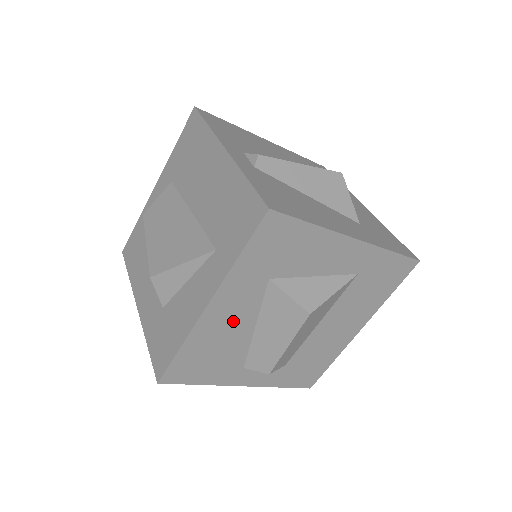
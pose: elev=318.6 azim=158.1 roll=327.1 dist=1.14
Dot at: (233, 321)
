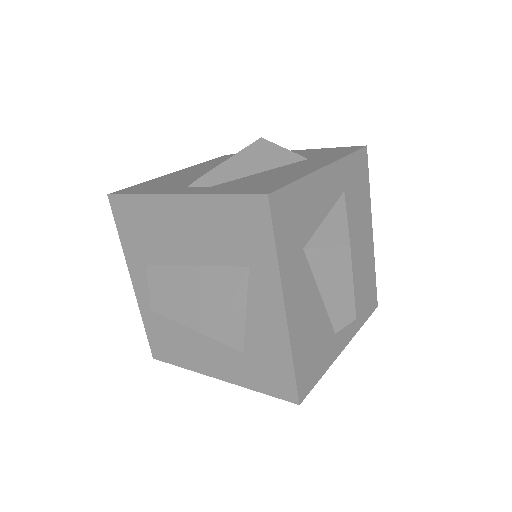
Dot at: (306, 305)
